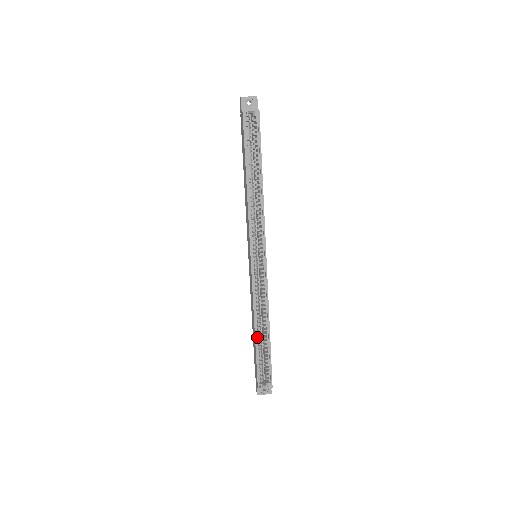
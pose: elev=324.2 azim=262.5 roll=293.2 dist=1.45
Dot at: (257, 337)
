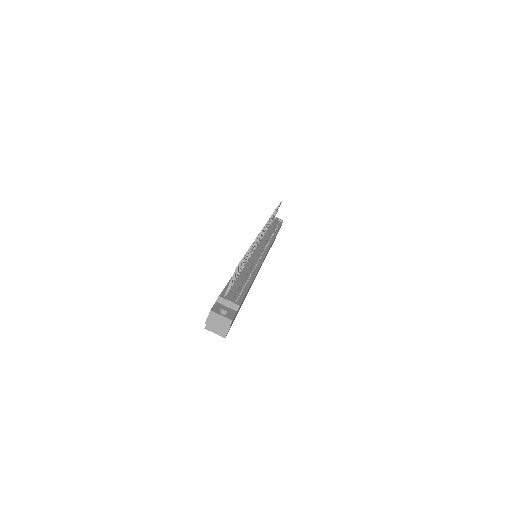
Dot at: occluded
